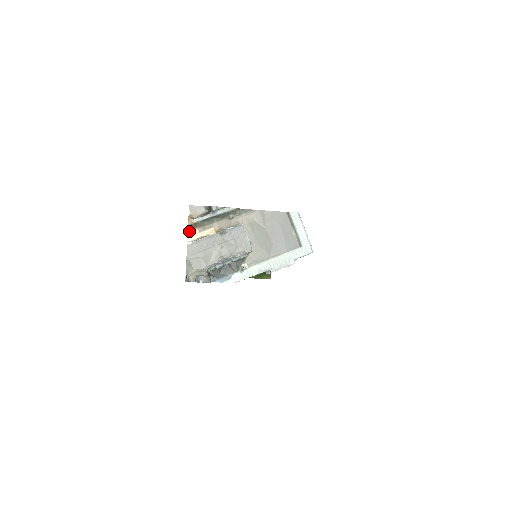
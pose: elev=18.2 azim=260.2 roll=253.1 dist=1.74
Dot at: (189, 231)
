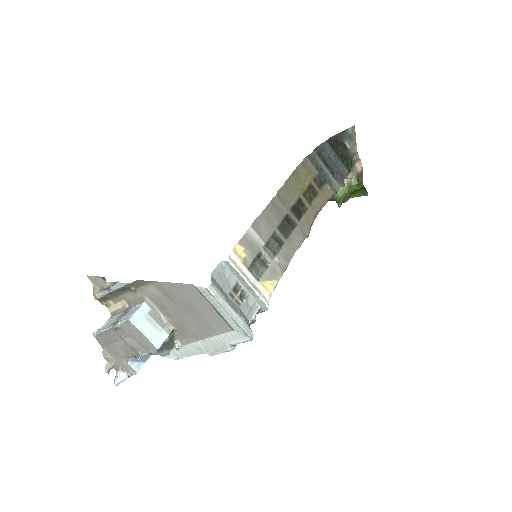
Dot at: (103, 303)
